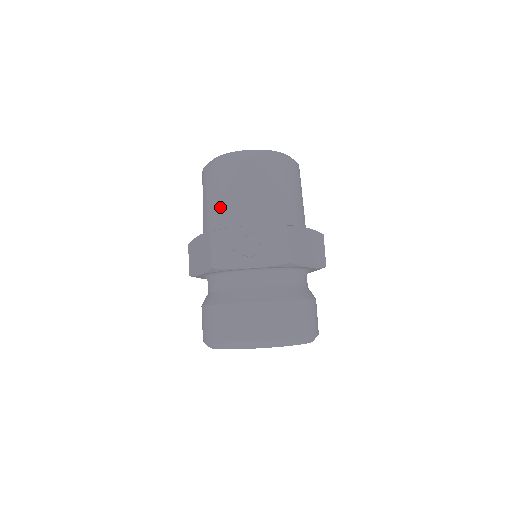
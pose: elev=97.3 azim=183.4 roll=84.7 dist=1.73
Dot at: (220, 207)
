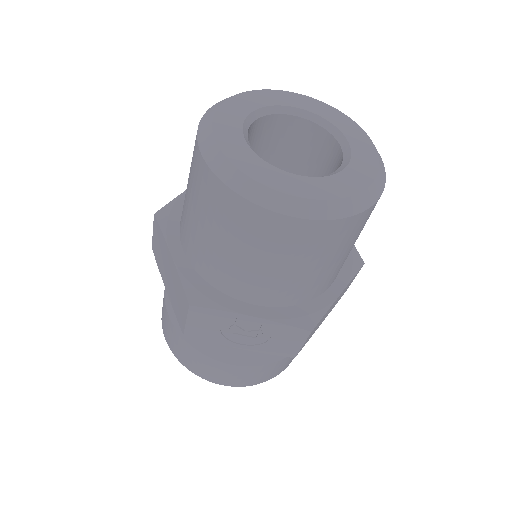
Dot at: (215, 257)
